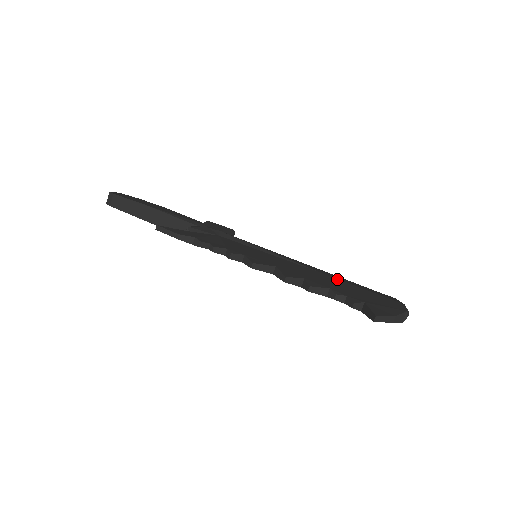
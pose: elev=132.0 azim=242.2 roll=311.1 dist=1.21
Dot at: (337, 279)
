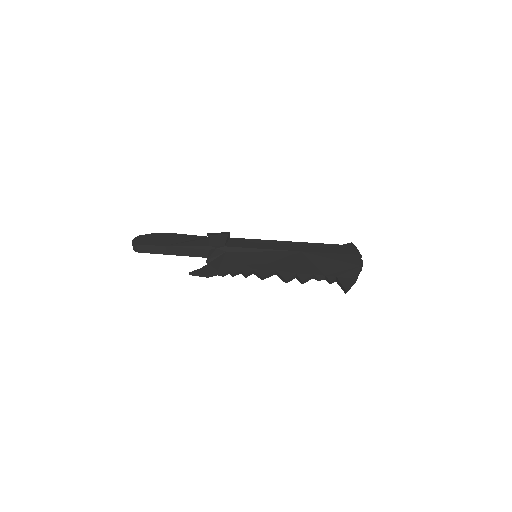
Dot at: (313, 253)
